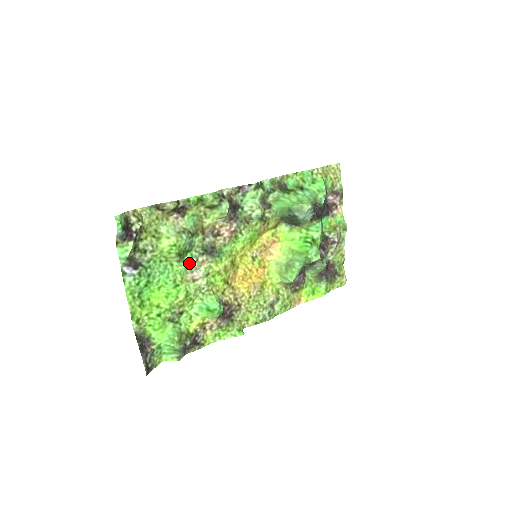
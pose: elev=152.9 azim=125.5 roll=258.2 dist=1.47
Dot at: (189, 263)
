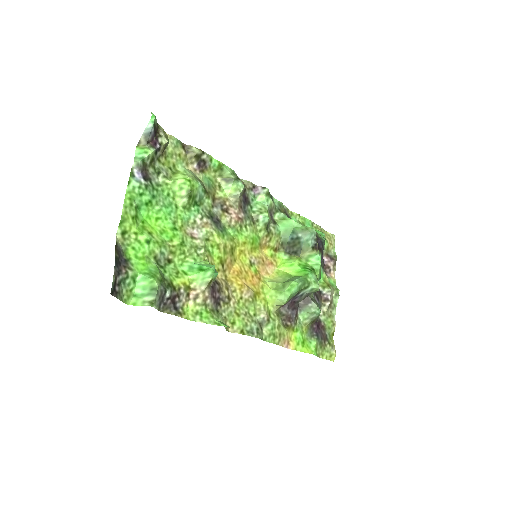
Dot at: (193, 216)
